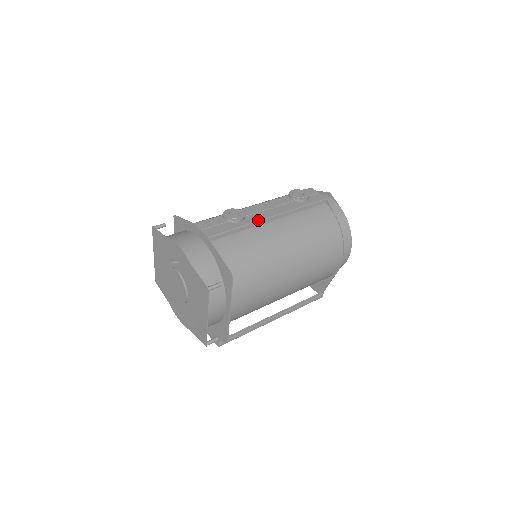
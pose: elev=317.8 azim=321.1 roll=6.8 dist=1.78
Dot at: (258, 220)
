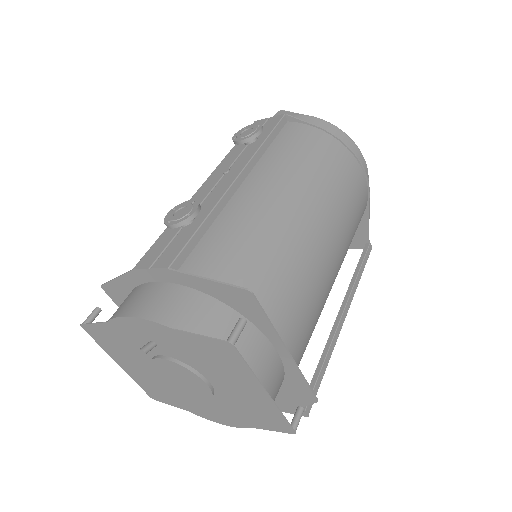
Dot at: (221, 196)
